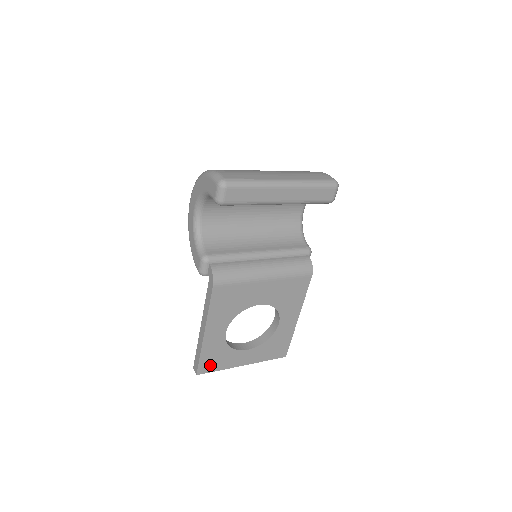
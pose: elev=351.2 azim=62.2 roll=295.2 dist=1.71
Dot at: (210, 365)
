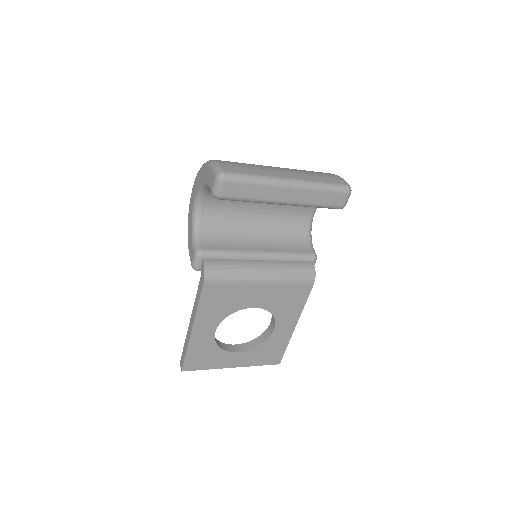
Dot at: (197, 363)
